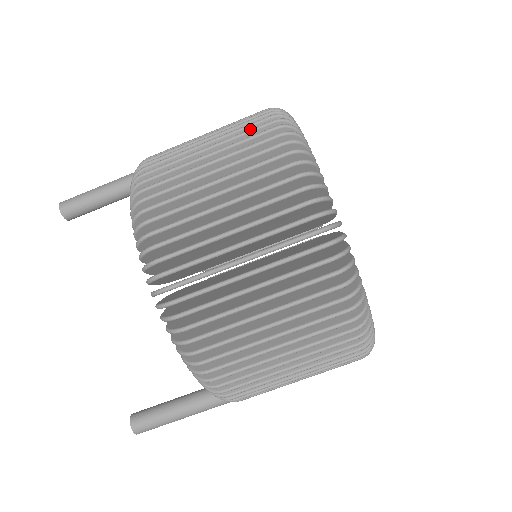
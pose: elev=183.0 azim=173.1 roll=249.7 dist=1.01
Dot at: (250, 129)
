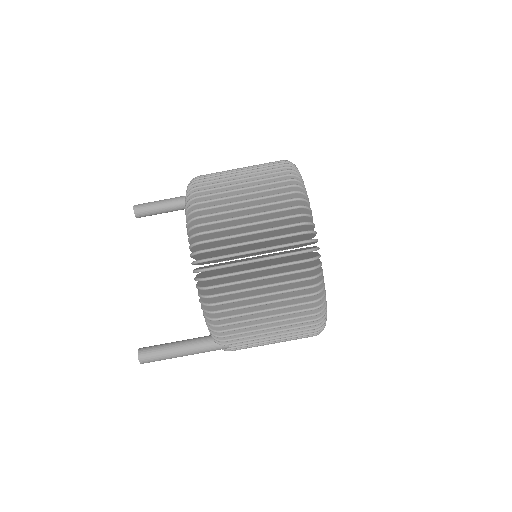
Dot at: (268, 163)
